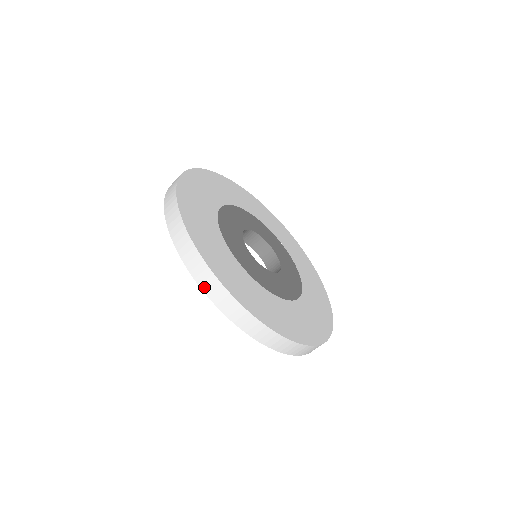
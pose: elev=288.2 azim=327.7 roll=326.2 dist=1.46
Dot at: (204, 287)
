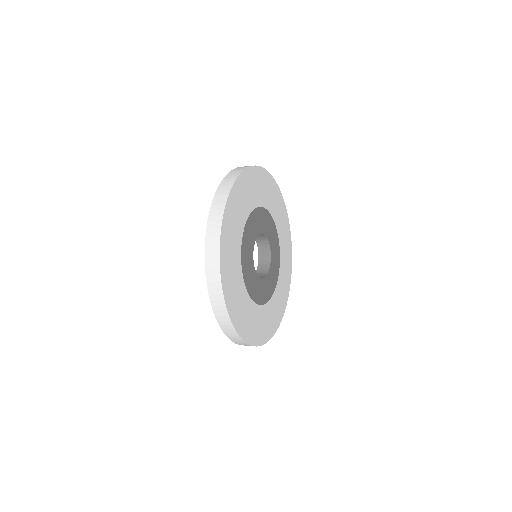
Dot at: (215, 308)
